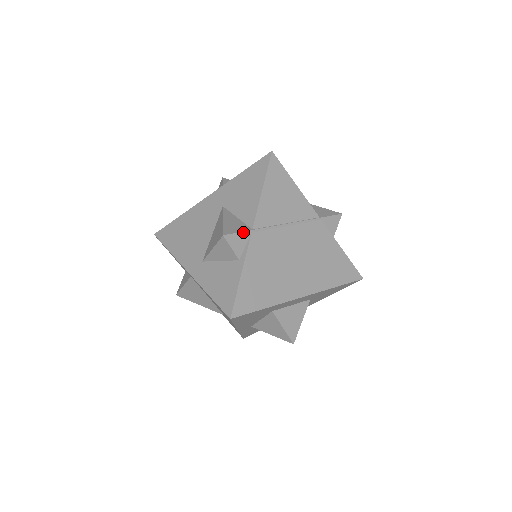
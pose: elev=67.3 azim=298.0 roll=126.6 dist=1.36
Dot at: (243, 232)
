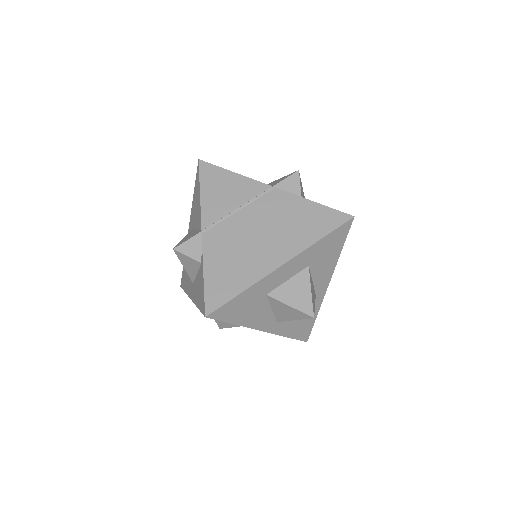
Dot at: (192, 237)
